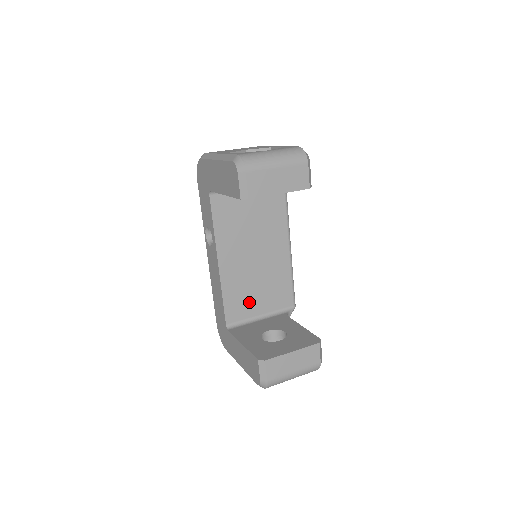
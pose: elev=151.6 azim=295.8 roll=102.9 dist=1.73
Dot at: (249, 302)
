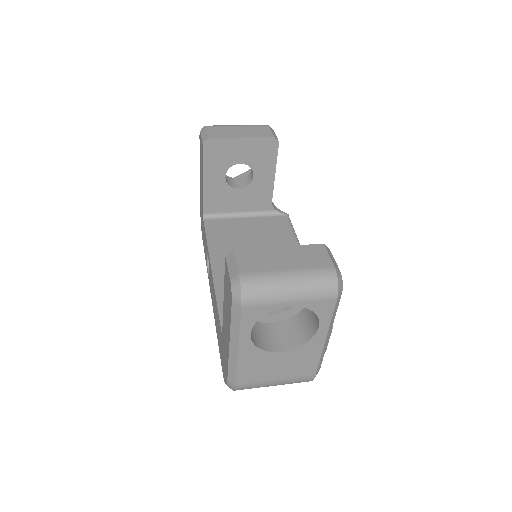
Dot at: occluded
